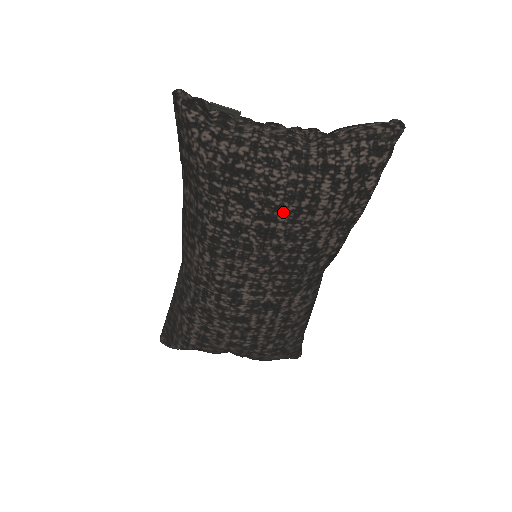
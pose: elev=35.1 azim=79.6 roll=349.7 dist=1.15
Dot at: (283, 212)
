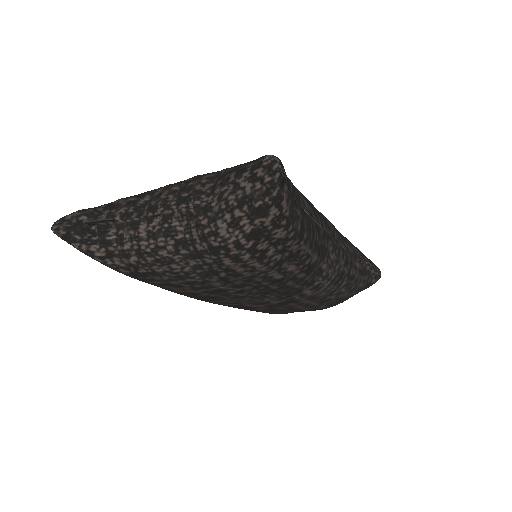
Dot at: (212, 283)
